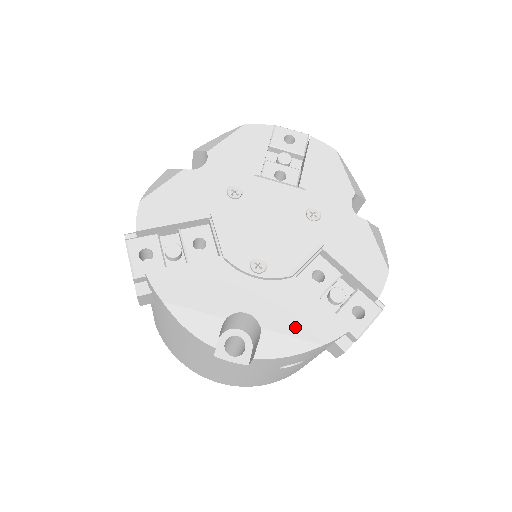
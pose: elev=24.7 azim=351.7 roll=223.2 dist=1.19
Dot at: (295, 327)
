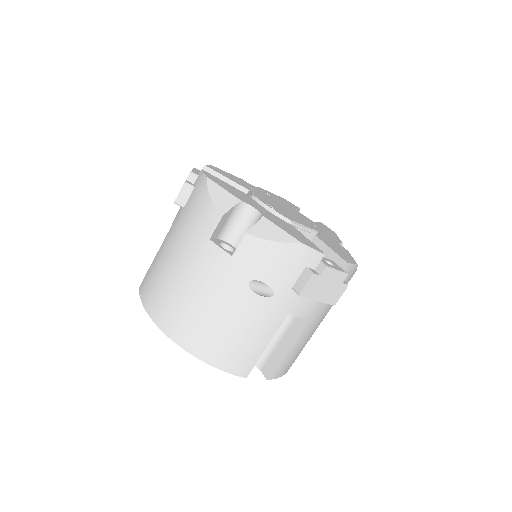
Dot at: (285, 229)
